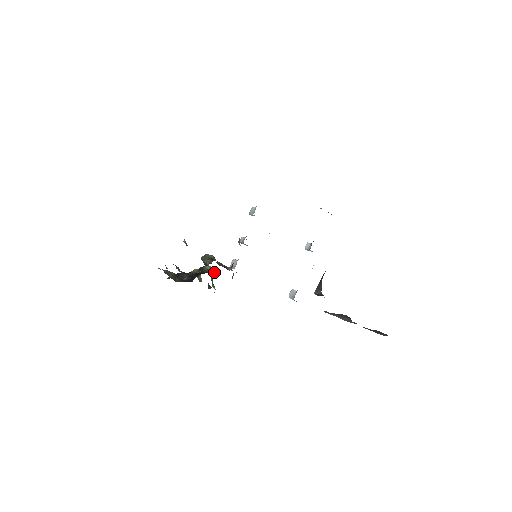
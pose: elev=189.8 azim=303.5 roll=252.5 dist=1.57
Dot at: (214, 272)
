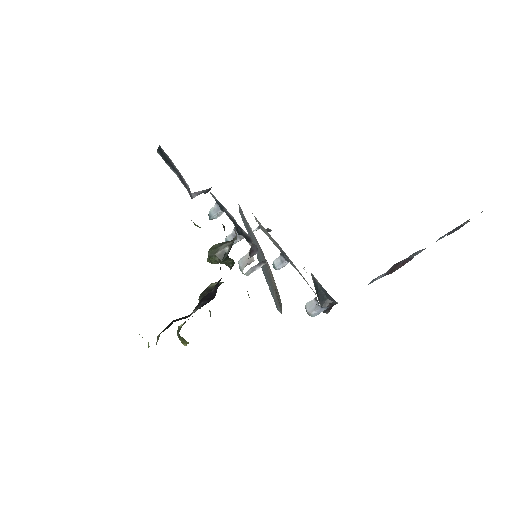
Dot at: occluded
